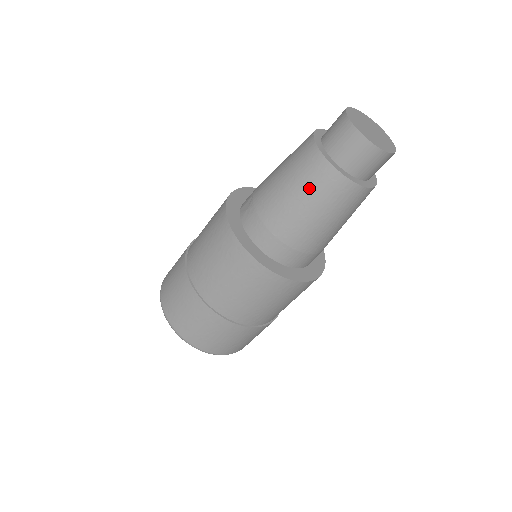
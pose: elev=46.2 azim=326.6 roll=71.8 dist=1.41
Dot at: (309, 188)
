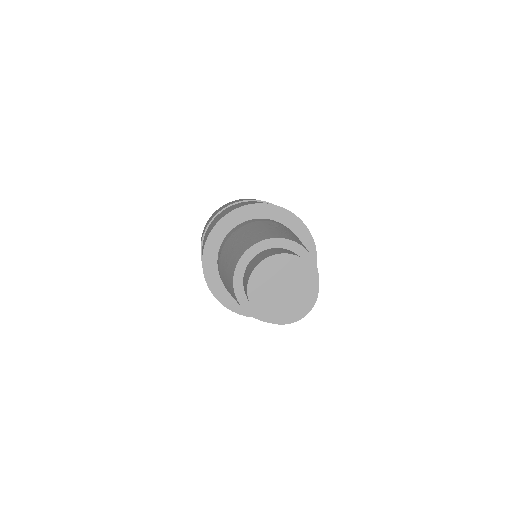
Dot at: occluded
